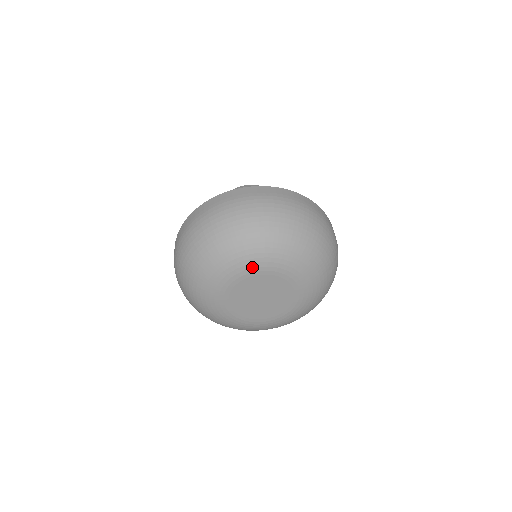
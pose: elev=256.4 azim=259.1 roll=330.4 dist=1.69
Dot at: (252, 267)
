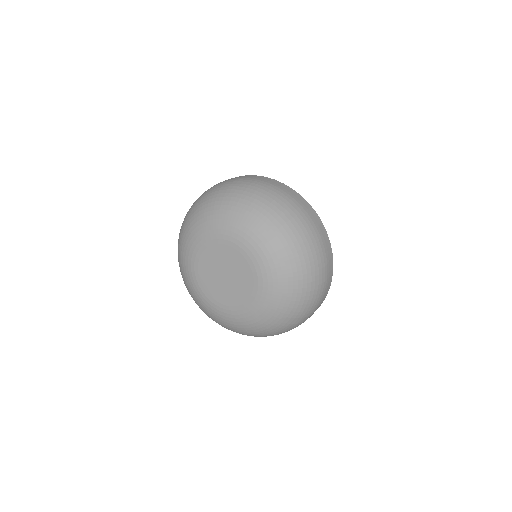
Dot at: (247, 246)
